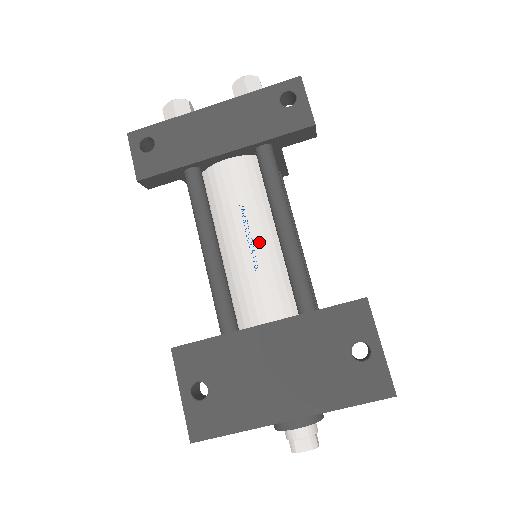
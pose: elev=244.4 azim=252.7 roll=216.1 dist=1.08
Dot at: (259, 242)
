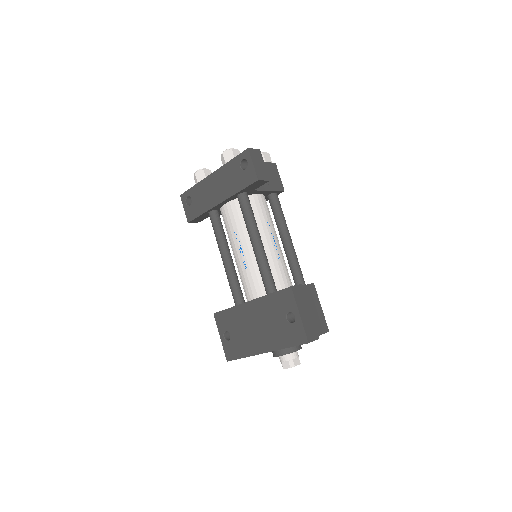
Dot at: (246, 253)
